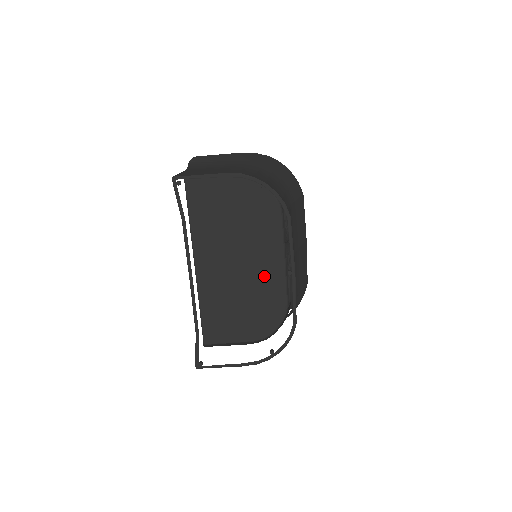
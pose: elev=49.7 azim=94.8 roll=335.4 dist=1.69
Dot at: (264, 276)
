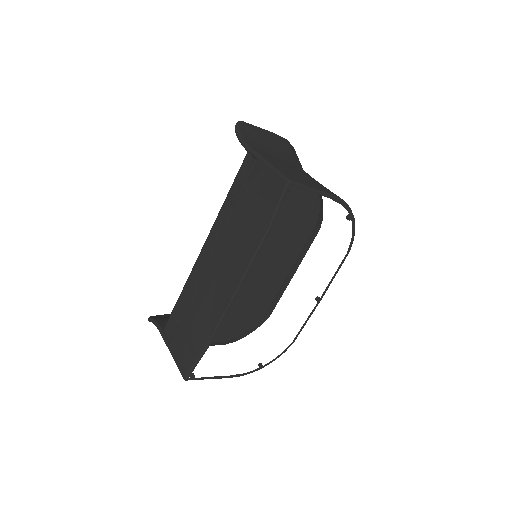
Dot at: (266, 283)
